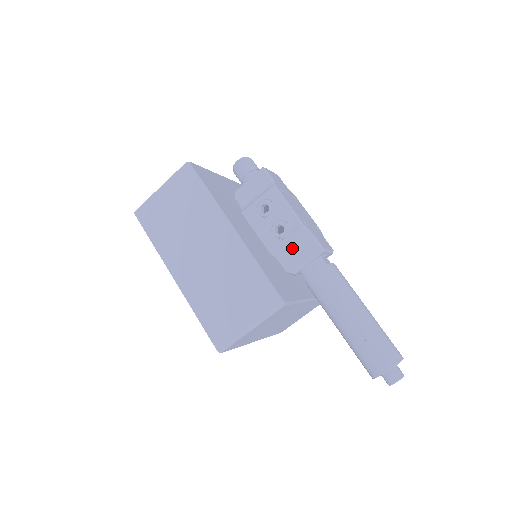
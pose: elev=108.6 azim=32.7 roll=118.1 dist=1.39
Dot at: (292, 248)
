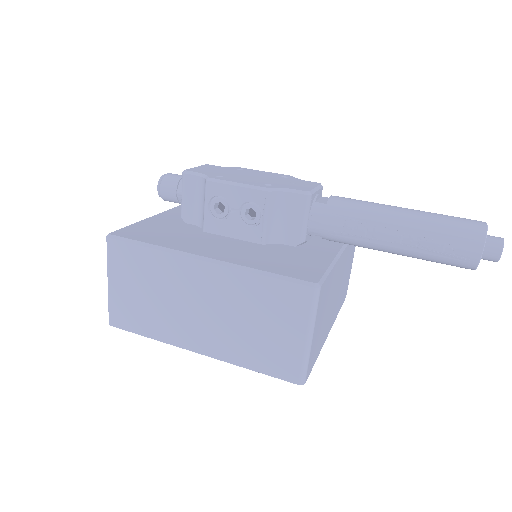
Dot at: (279, 220)
